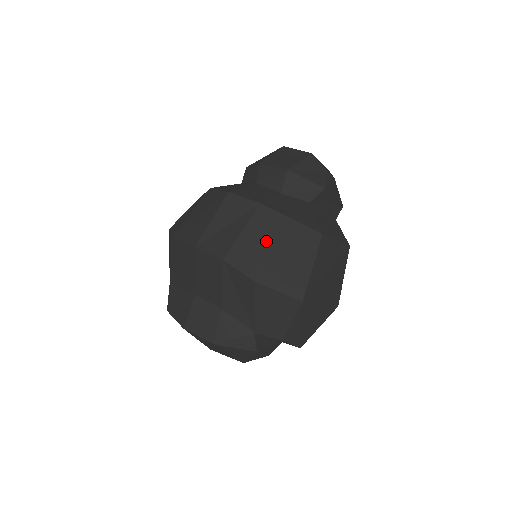
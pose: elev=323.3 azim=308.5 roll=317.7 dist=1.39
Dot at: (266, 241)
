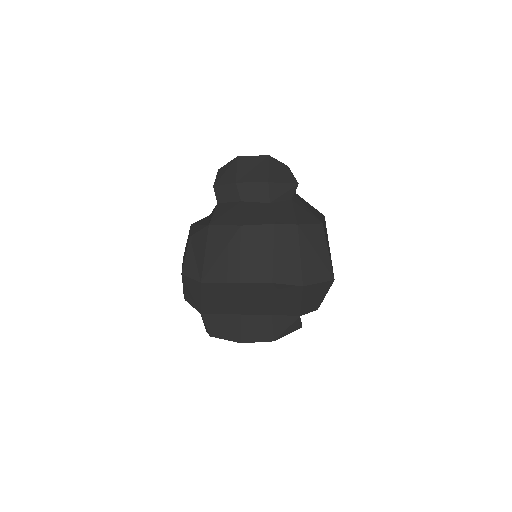
Dot at: (294, 252)
